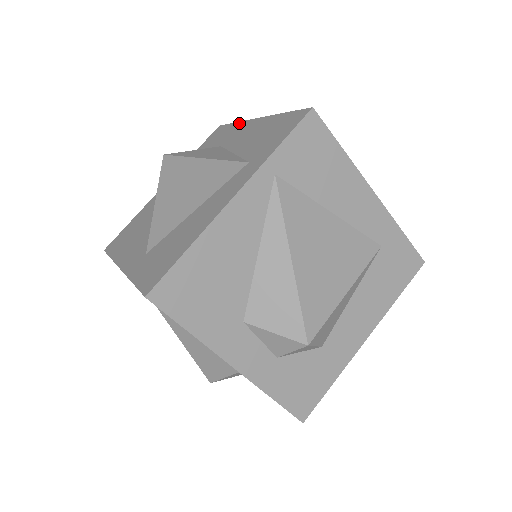
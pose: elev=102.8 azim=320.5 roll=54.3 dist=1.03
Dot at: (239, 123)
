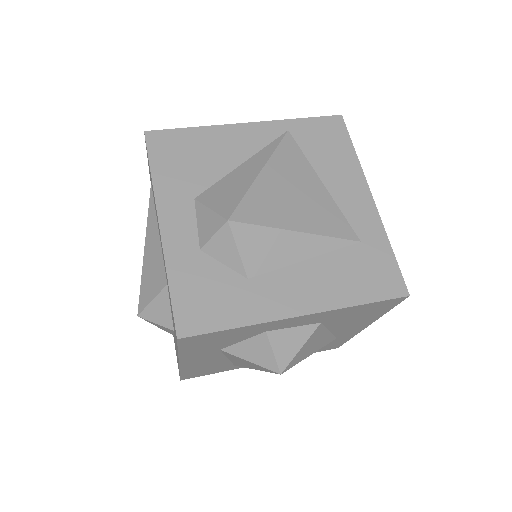
Dot at: occluded
